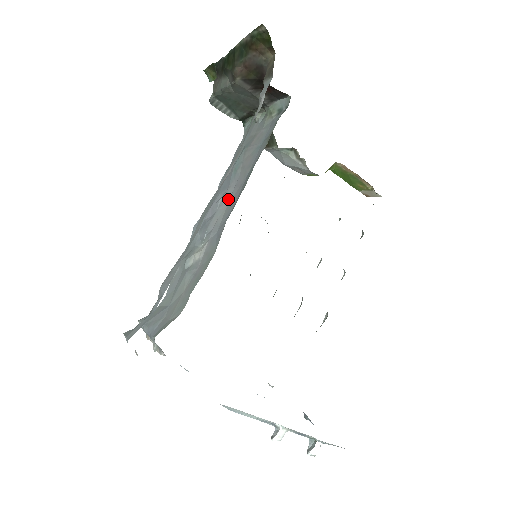
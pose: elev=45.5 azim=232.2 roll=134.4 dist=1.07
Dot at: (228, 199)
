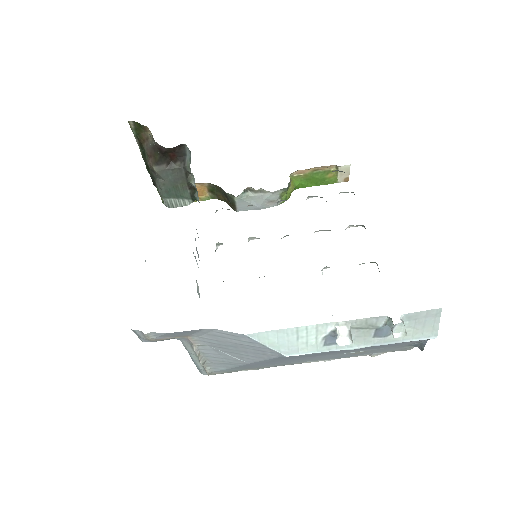
Dot at: occluded
